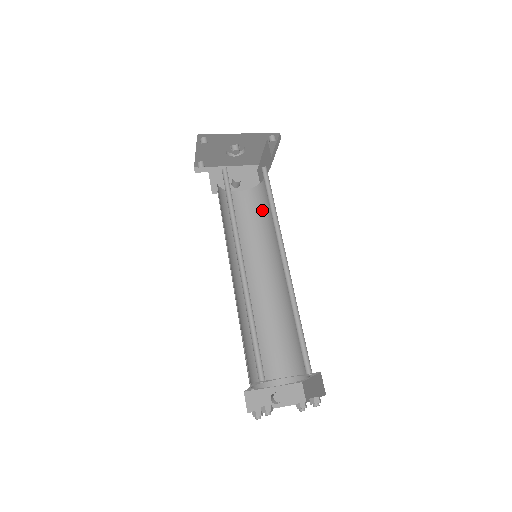
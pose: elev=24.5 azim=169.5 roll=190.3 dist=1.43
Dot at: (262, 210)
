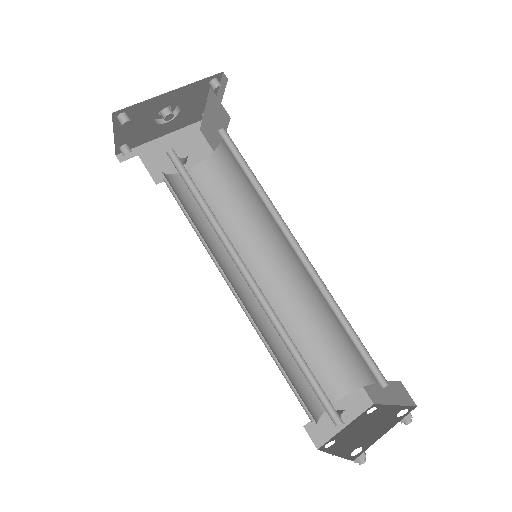
Dot at: (232, 186)
